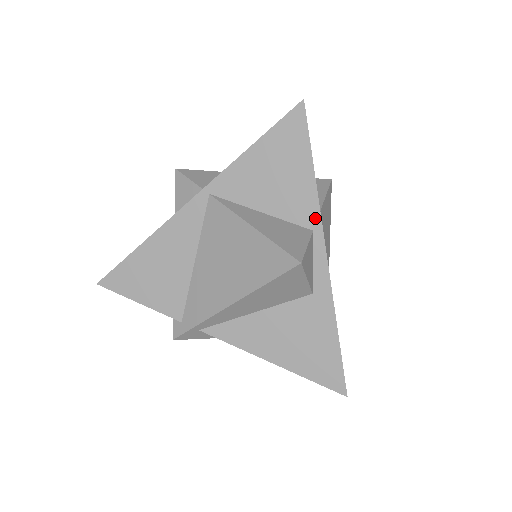
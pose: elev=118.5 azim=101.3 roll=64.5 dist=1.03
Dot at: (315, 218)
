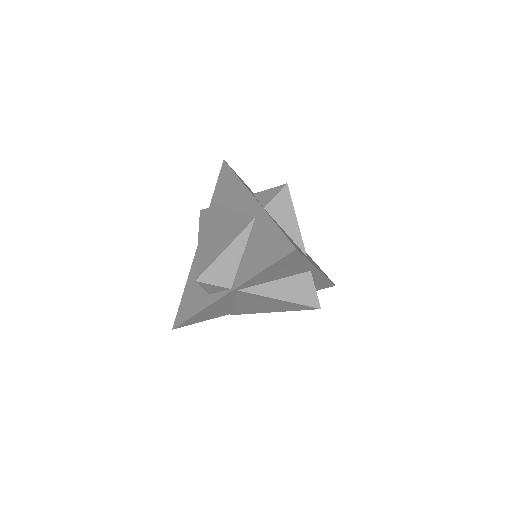
Dot at: (311, 268)
